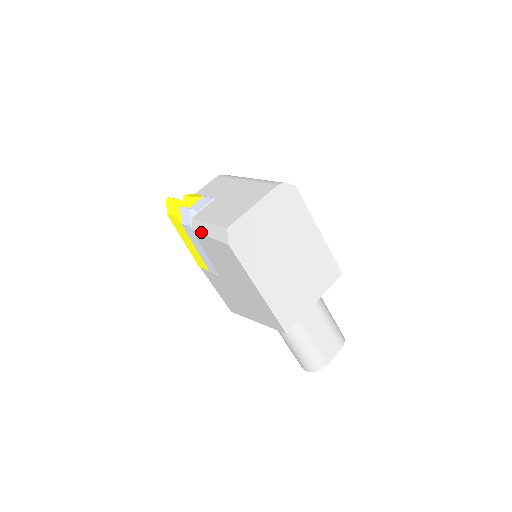
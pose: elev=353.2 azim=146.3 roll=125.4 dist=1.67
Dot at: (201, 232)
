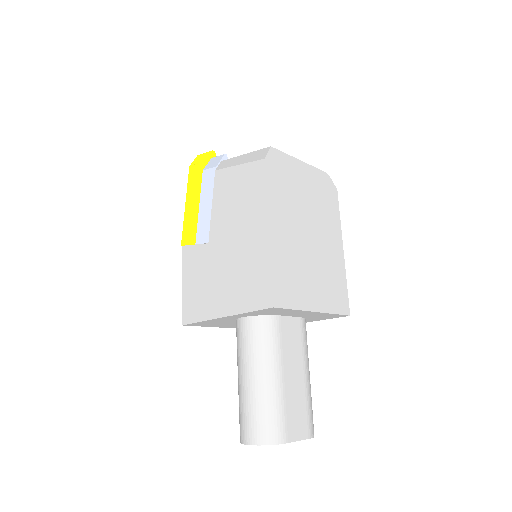
Dot at: (229, 166)
